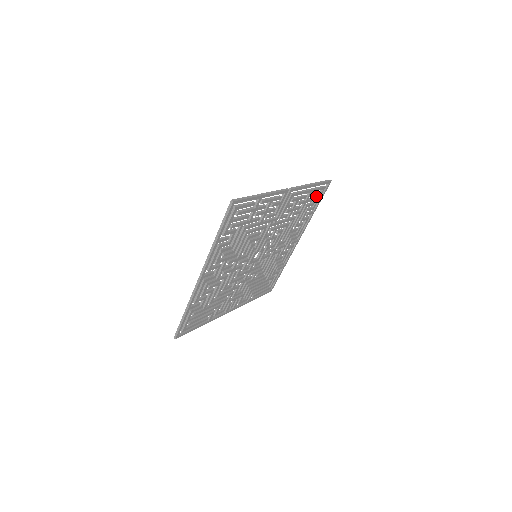
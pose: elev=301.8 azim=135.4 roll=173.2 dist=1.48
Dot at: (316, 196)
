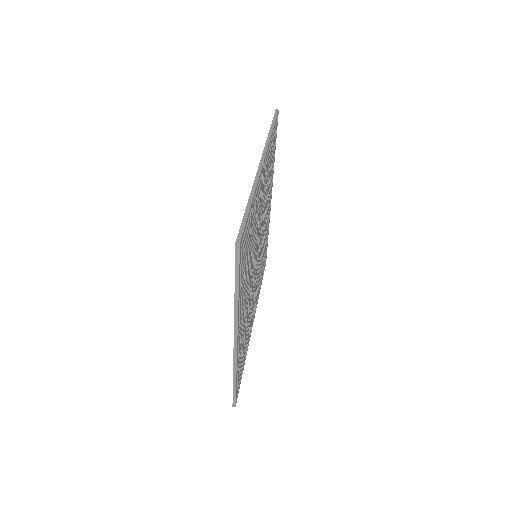
Dot at: occluded
